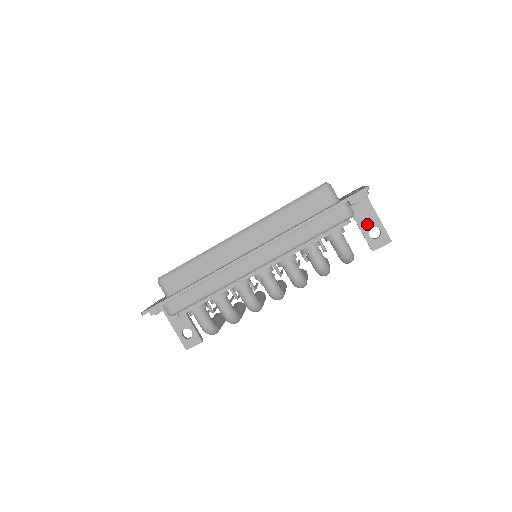
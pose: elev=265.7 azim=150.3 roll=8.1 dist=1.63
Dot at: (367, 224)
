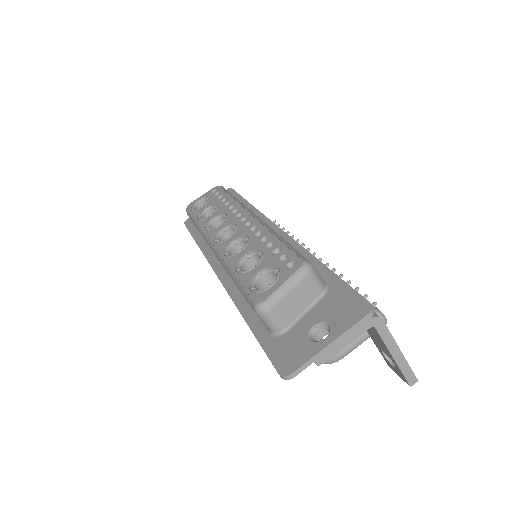
Dot at: (378, 344)
